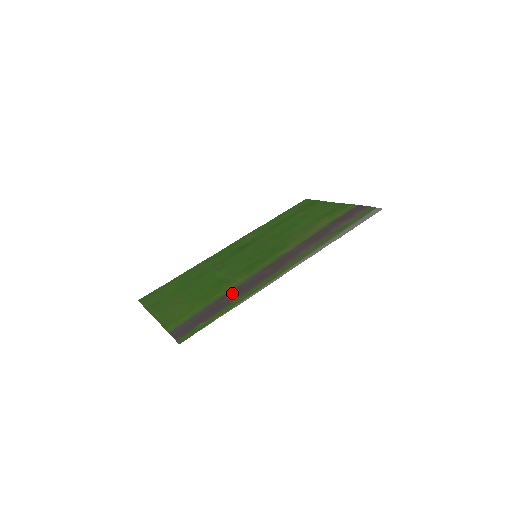
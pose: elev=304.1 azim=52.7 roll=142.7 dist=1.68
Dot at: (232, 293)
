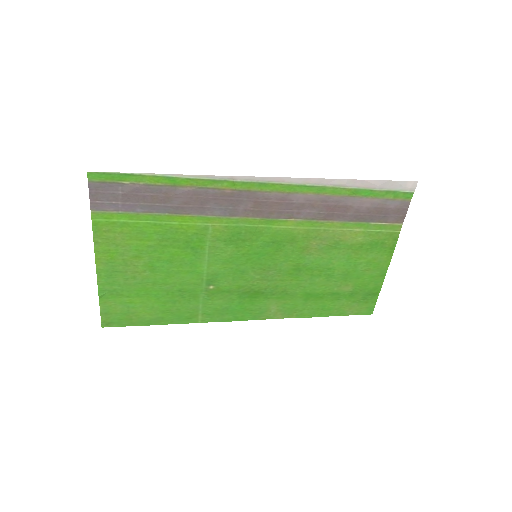
Dot at: (190, 206)
